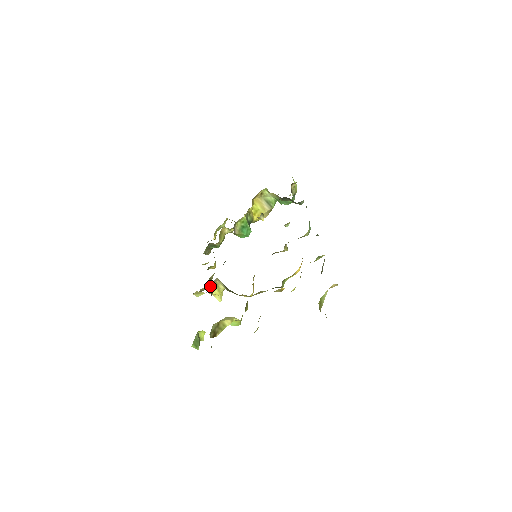
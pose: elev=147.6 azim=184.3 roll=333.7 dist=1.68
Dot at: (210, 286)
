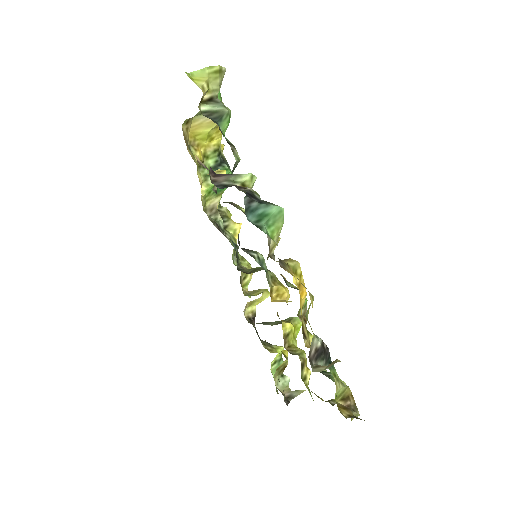
Dot at: (250, 277)
